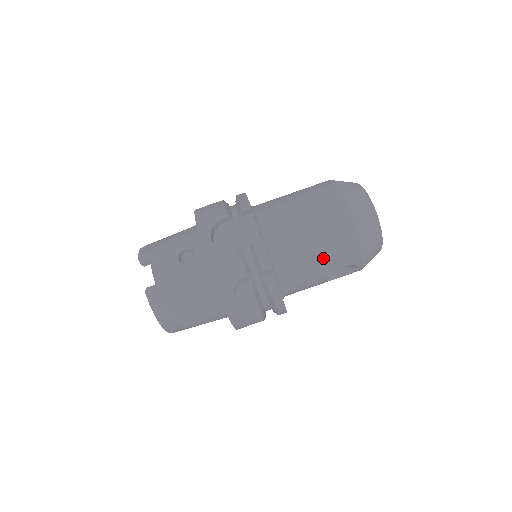
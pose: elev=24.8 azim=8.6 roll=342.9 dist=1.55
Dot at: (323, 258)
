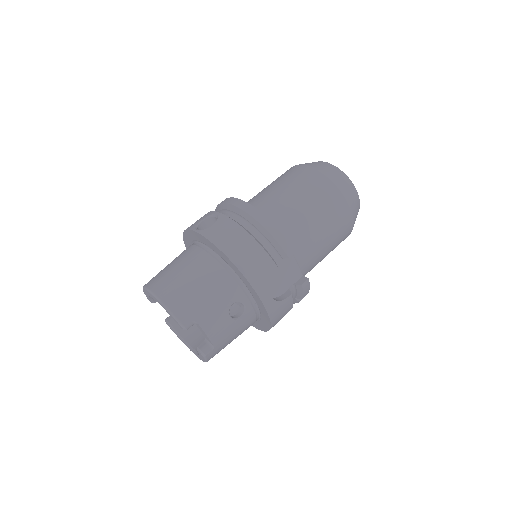
Dot at: occluded
